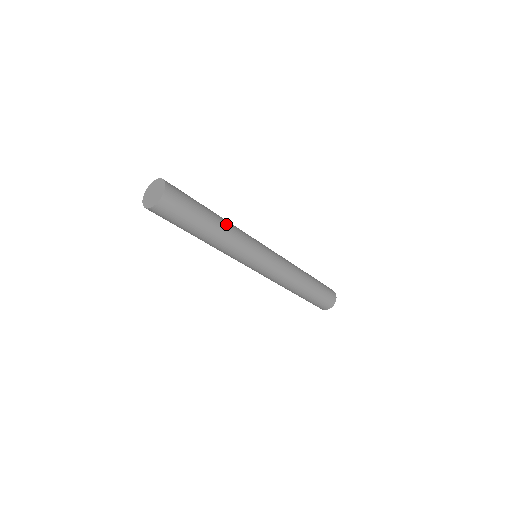
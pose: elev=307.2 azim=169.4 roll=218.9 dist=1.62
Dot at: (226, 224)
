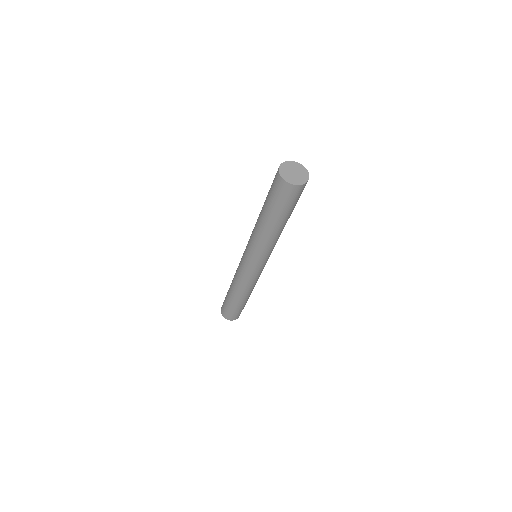
Dot at: occluded
